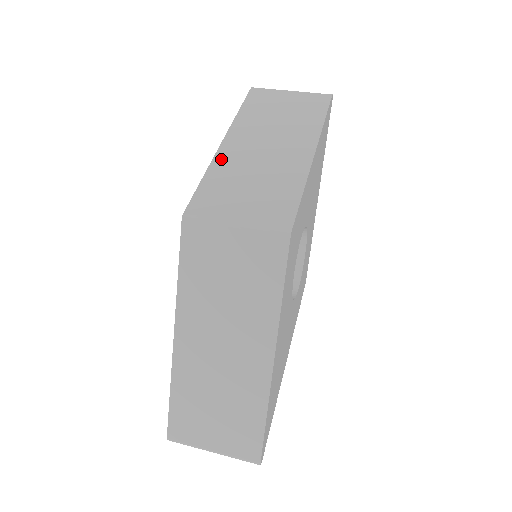
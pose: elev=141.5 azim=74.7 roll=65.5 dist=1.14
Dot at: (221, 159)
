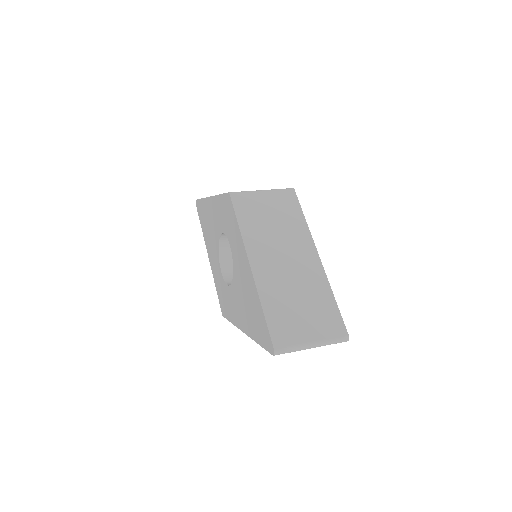
Dot at: occluded
